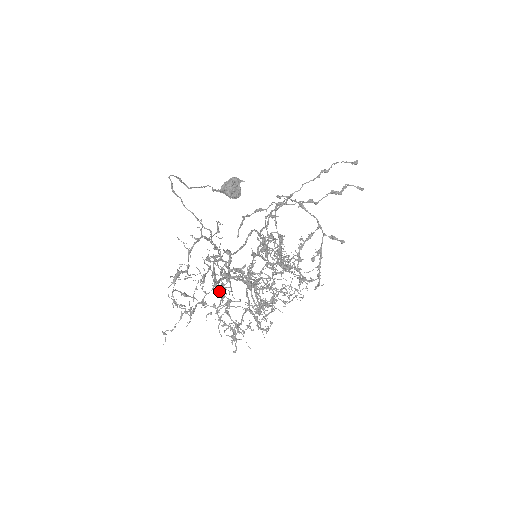
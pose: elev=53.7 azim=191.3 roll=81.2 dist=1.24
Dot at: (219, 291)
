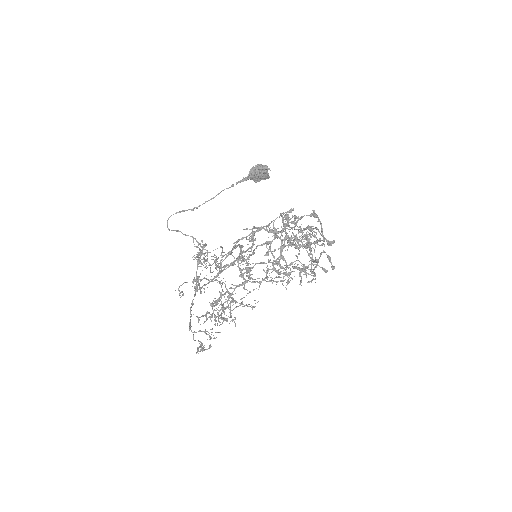
Dot at: occluded
